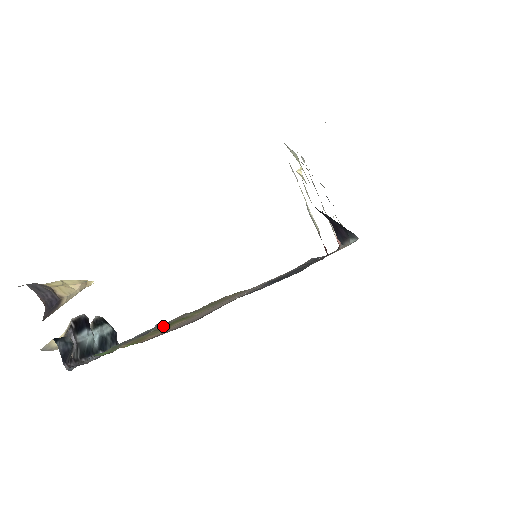
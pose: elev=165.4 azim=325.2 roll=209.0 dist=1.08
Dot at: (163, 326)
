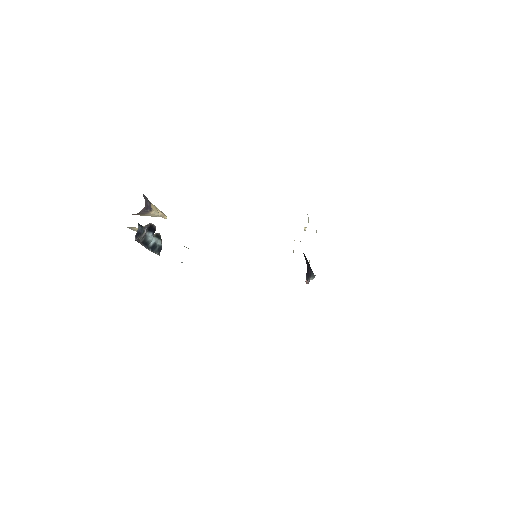
Dot at: occluded
